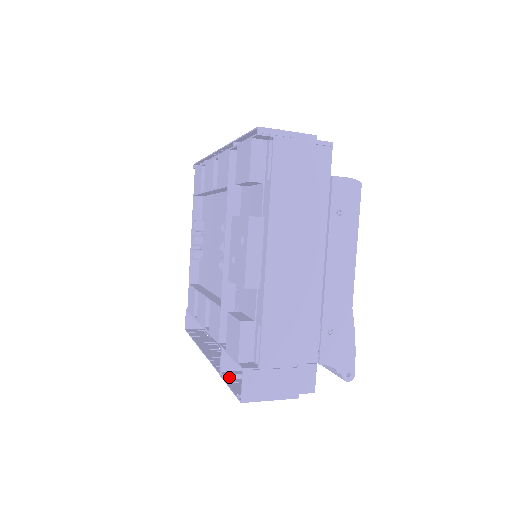
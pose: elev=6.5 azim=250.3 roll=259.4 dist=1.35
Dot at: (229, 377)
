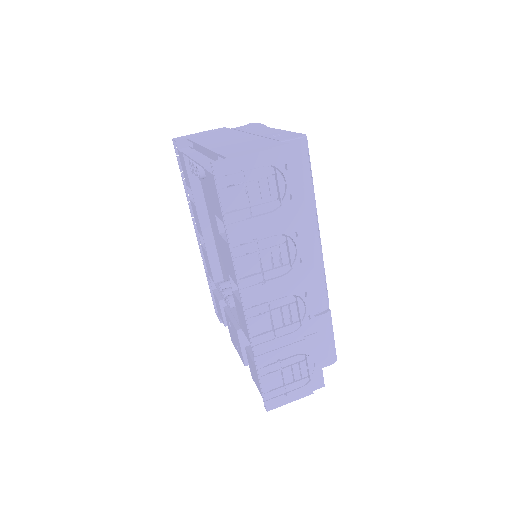
Dot at: occluded
